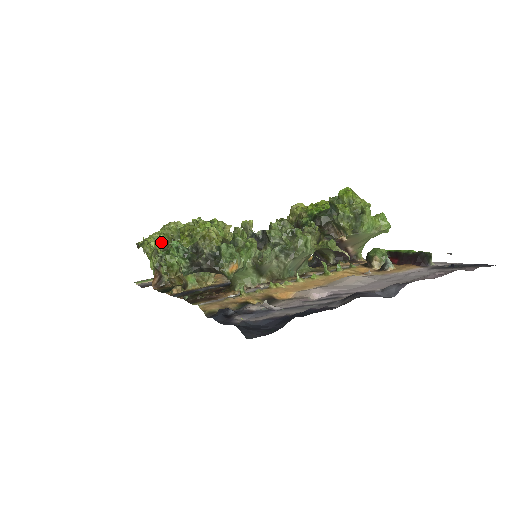
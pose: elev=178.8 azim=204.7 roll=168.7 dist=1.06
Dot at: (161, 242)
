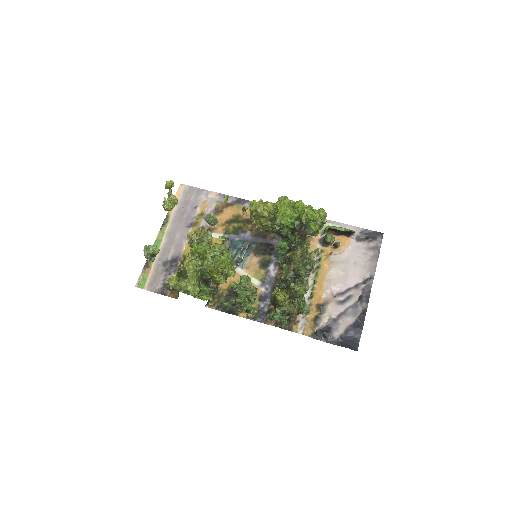
Dot at: (196, 283)
